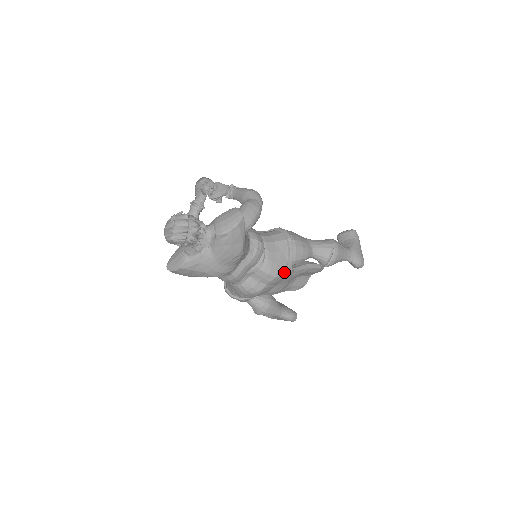
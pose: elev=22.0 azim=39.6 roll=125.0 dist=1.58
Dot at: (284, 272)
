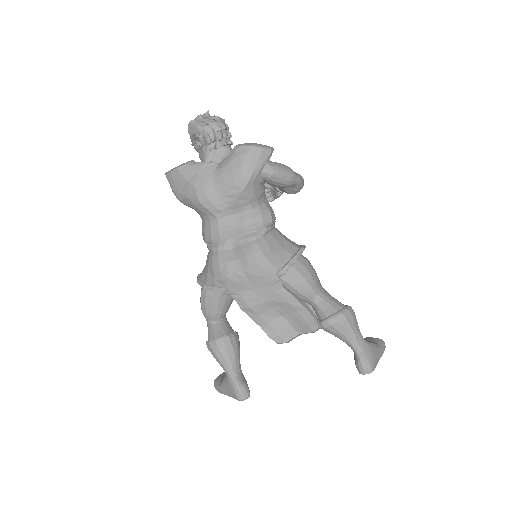
Dot at: (271, 269)
